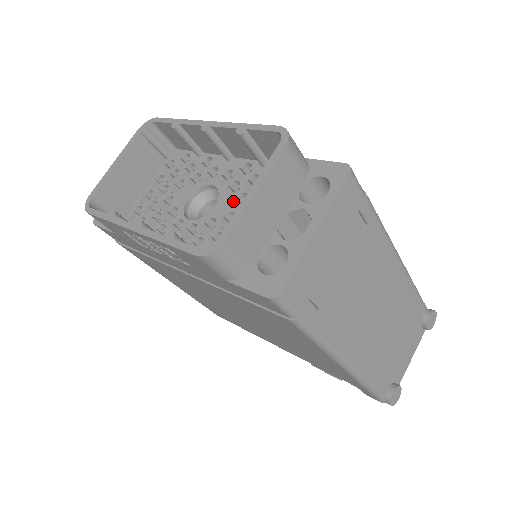
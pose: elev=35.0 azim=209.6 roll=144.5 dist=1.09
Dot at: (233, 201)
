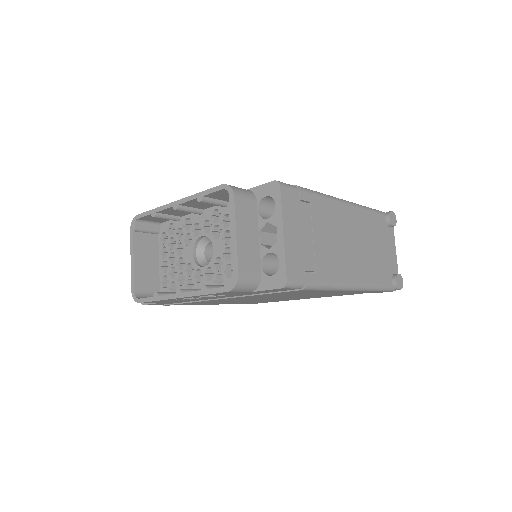
Dot at: (222, 240)
